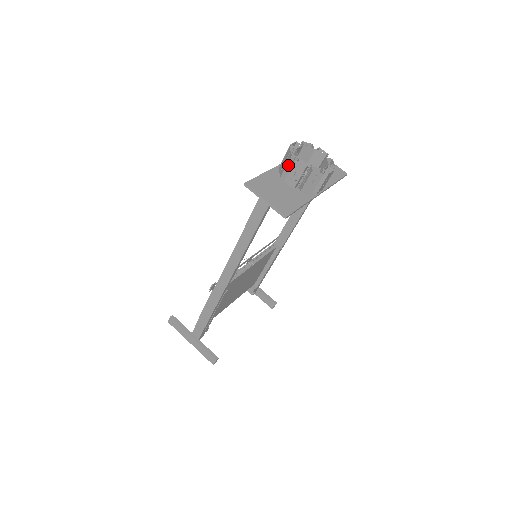
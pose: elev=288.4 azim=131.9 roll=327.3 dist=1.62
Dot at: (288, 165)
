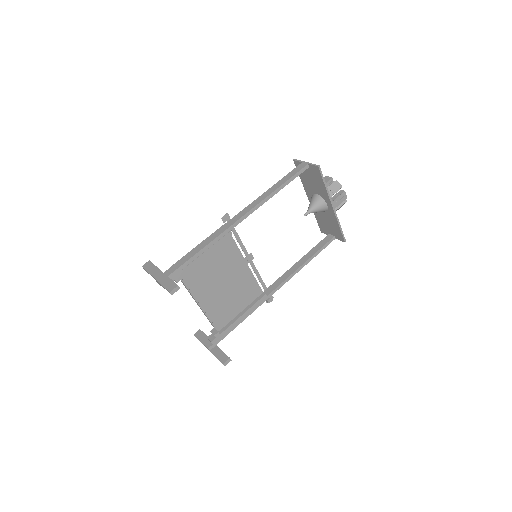
Dot at: occluded
